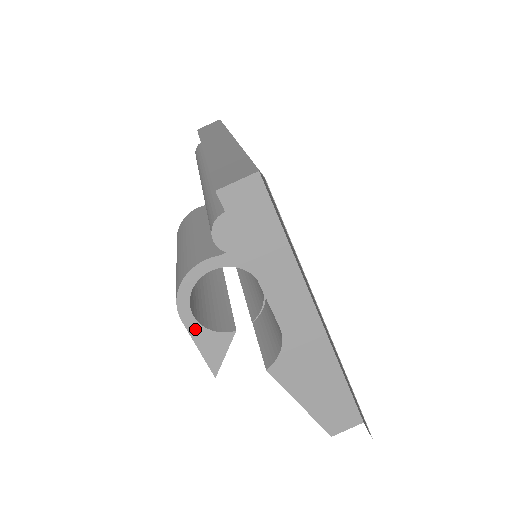
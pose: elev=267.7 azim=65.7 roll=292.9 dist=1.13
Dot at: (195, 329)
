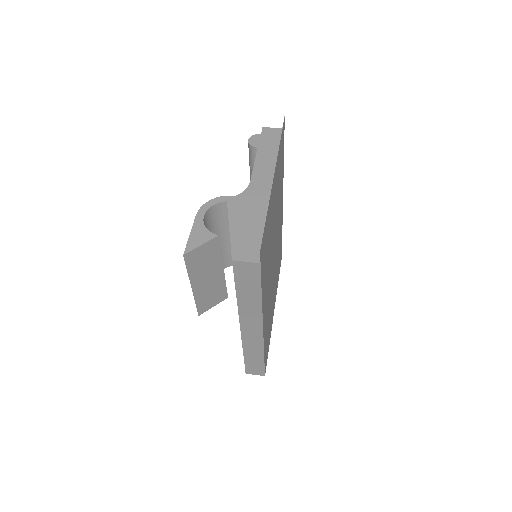
Dot at: (198, 223)
